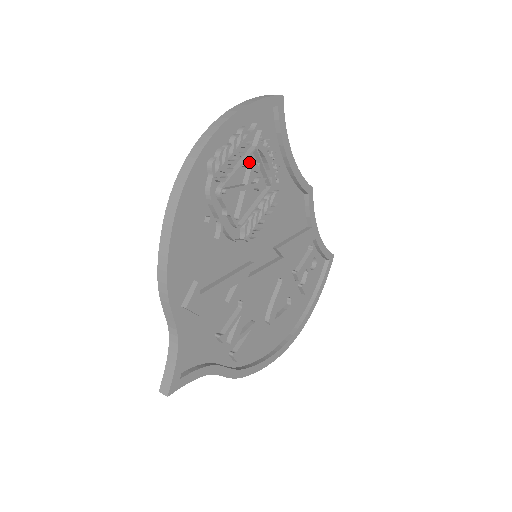
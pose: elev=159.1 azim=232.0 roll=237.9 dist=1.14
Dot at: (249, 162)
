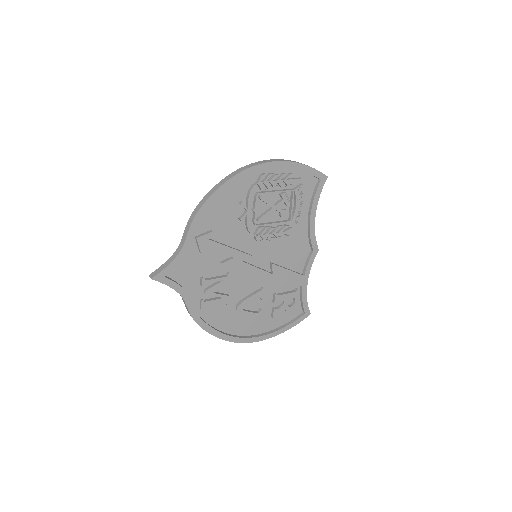
Dot at: (284, 194)
